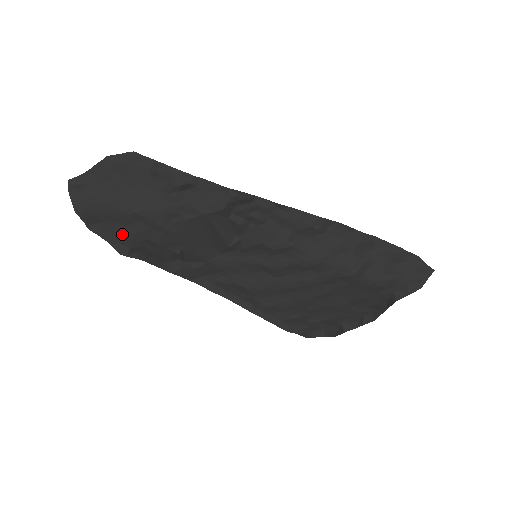
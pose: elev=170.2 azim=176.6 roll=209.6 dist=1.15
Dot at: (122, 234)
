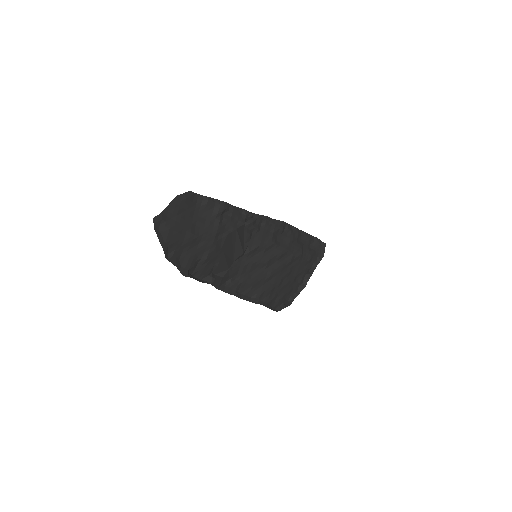
Dot at: (185, 258)
